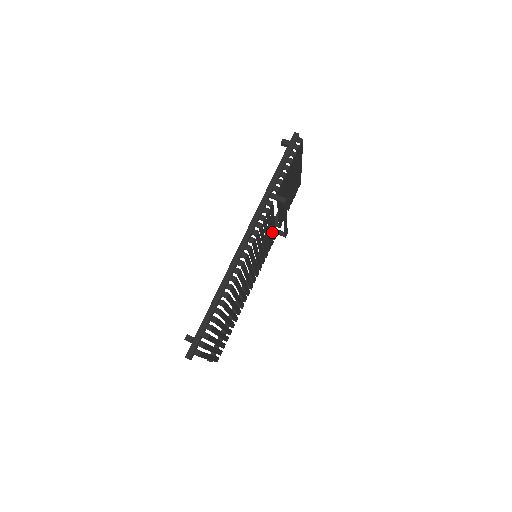
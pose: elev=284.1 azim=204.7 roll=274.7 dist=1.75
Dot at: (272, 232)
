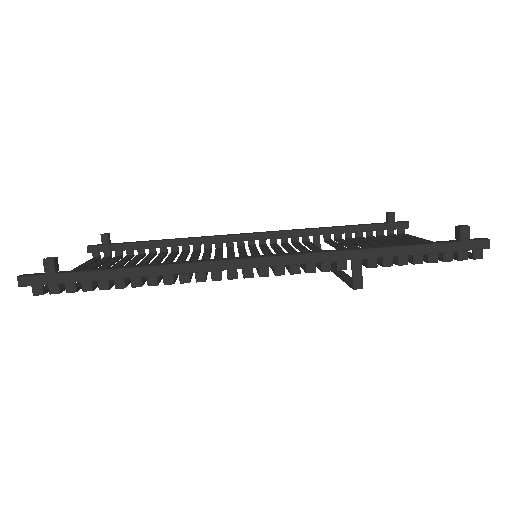
Dot at: (312, 235)
